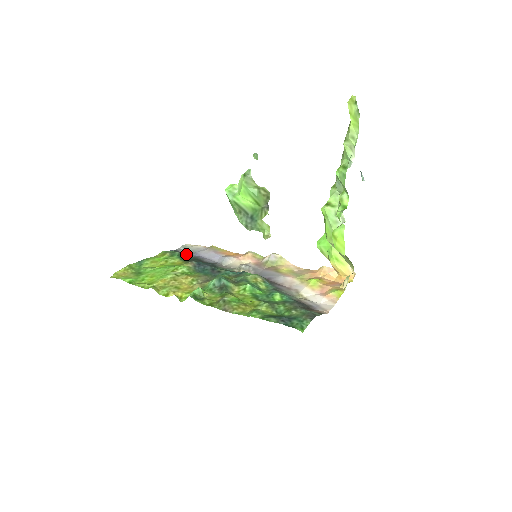
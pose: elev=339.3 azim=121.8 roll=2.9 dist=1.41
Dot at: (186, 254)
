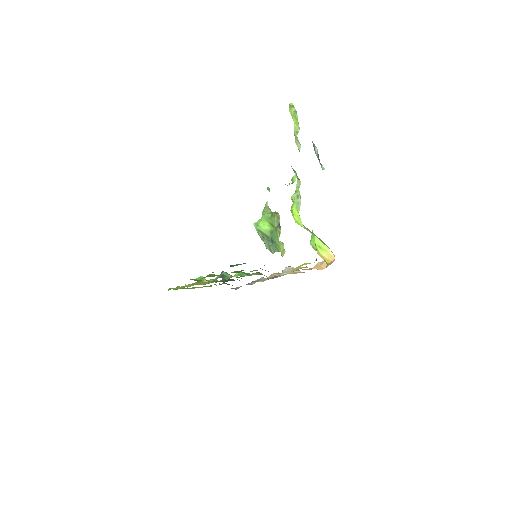
Dot at: occluded
